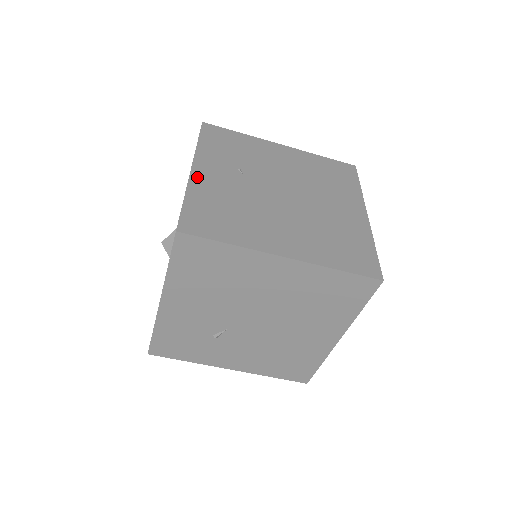
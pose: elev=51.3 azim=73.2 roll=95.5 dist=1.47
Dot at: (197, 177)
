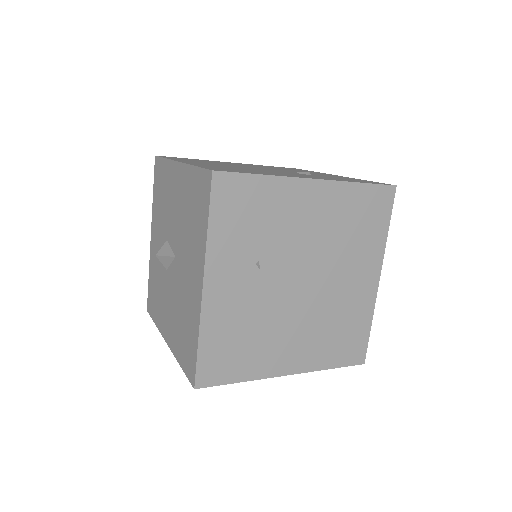
Dot at: (210, 300)
